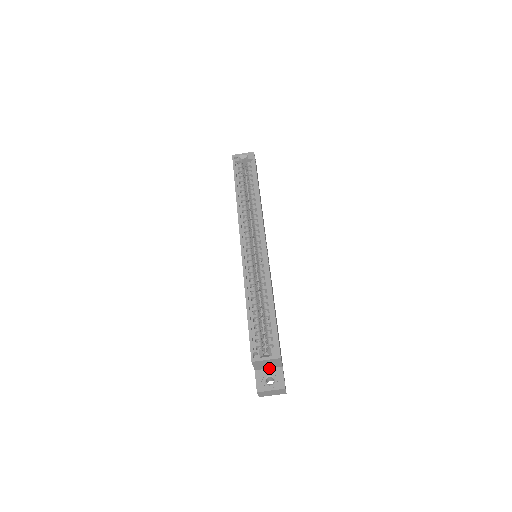
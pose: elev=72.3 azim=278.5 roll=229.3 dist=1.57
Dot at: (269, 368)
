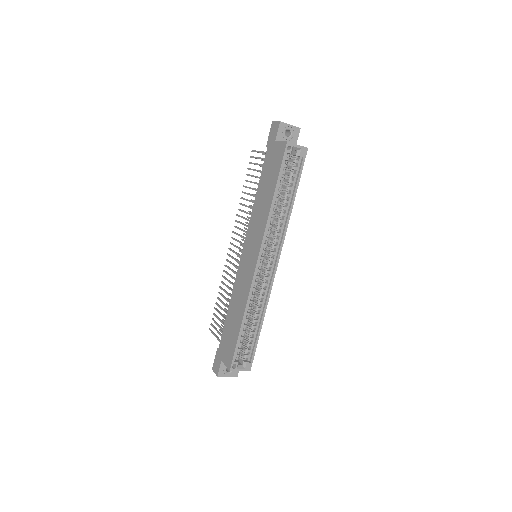
Dot at: occluded
